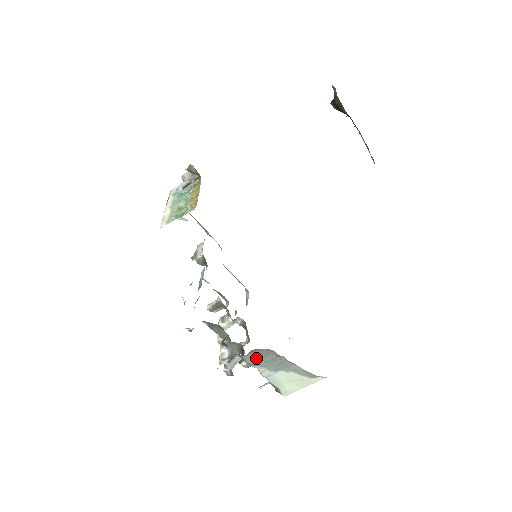
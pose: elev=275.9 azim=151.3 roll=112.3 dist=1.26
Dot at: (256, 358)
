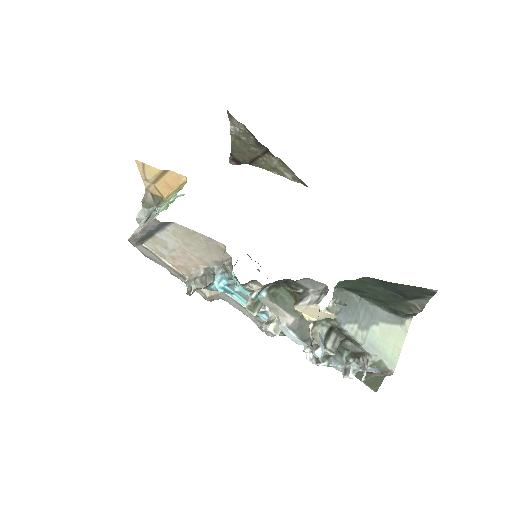
Dot at: occluded
